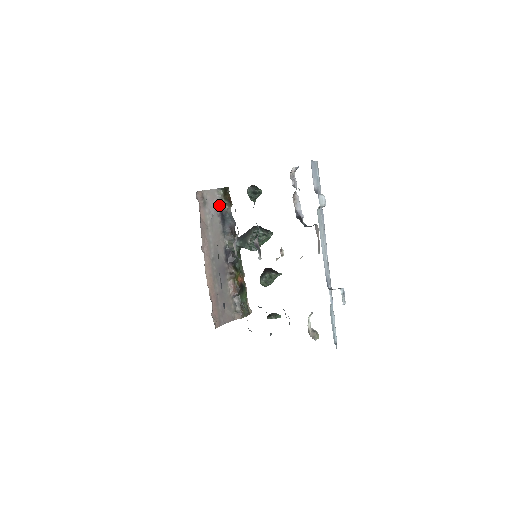
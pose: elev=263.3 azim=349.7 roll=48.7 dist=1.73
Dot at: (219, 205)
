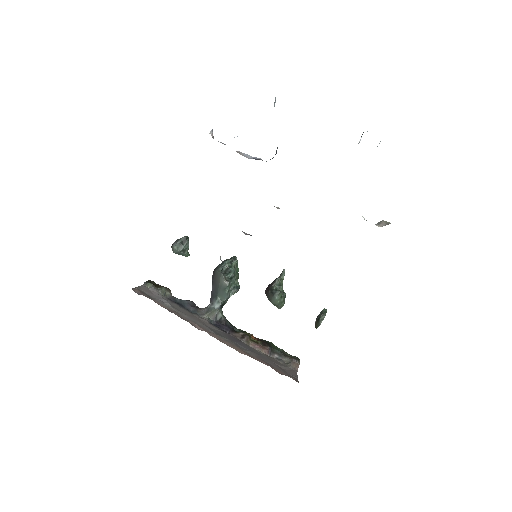
Dot at: (161, 295)
